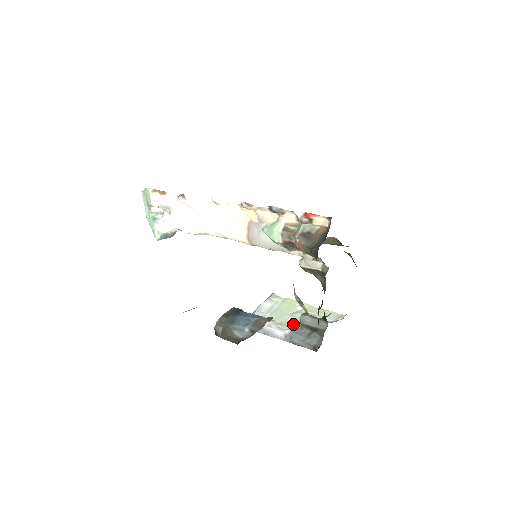
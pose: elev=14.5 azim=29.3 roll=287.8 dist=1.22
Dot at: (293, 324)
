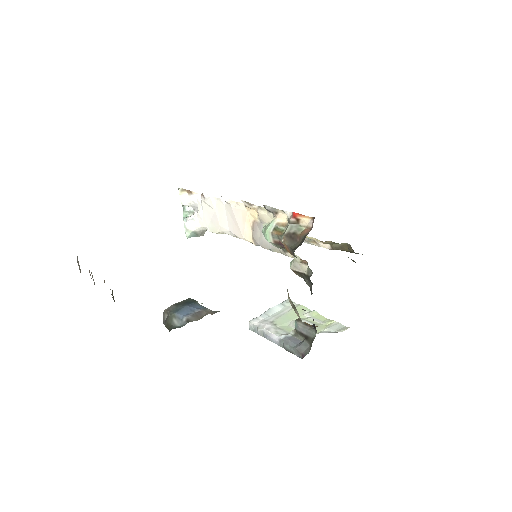
Dot at: occluded
